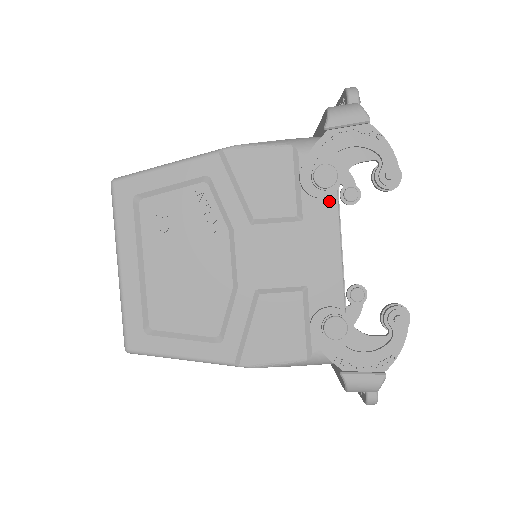
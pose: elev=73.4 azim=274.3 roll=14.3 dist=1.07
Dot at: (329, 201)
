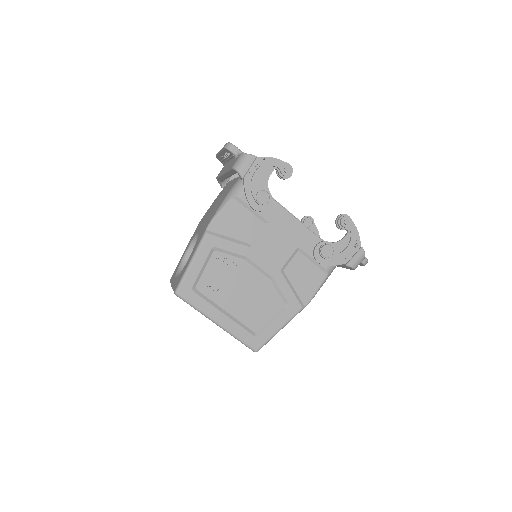
Dot at: (271, 204)
